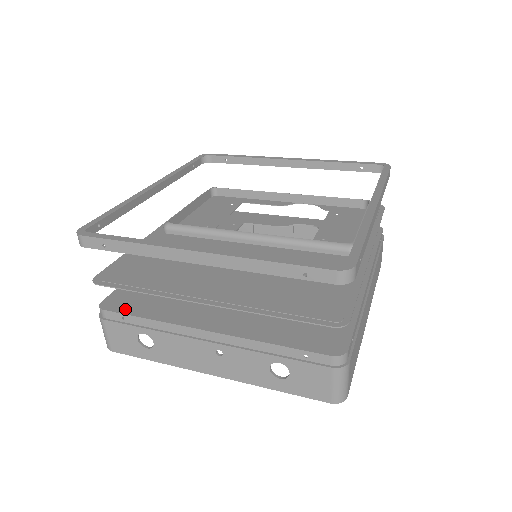
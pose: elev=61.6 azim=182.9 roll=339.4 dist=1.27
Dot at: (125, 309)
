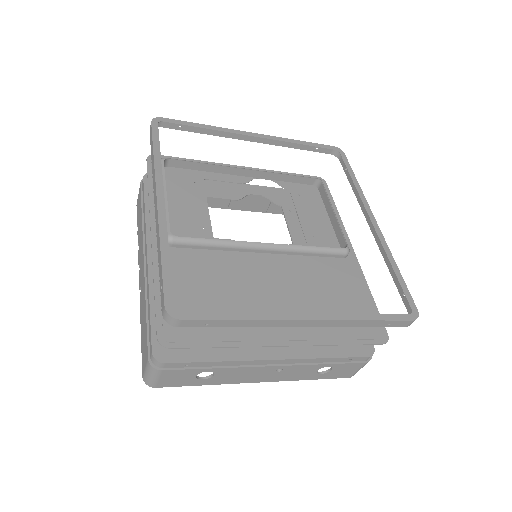
Dot at: (186, 356)
